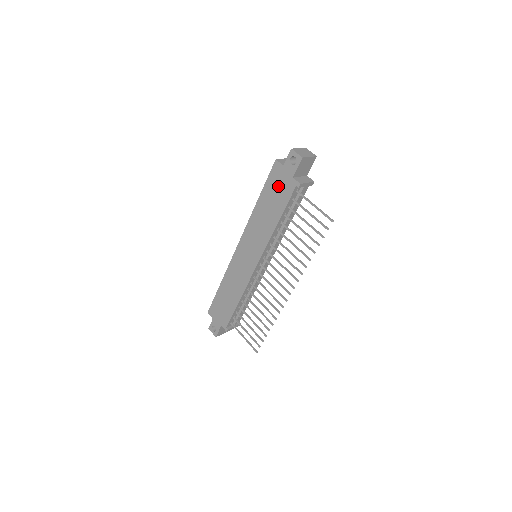
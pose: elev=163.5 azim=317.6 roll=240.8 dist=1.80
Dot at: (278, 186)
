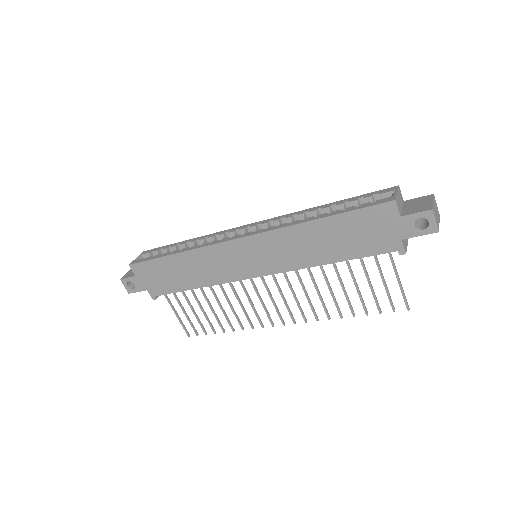
Dot at: (369, 230)
